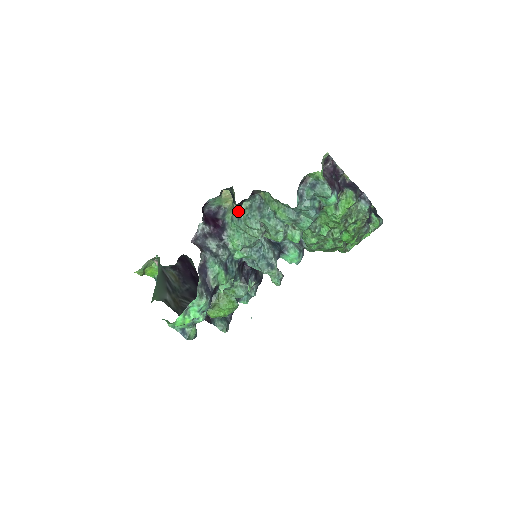
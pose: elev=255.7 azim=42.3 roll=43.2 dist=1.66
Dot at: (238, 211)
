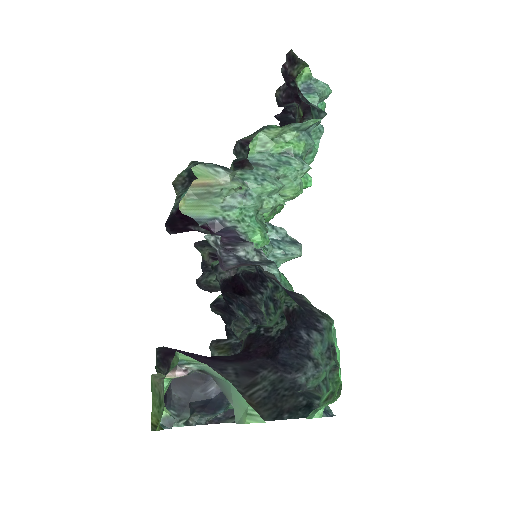
Dot at: (239, 182)
